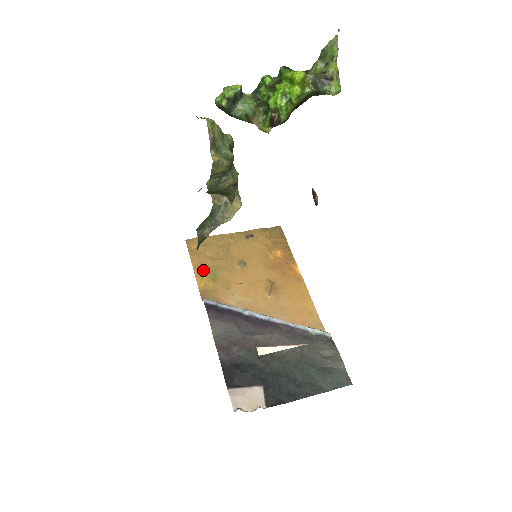
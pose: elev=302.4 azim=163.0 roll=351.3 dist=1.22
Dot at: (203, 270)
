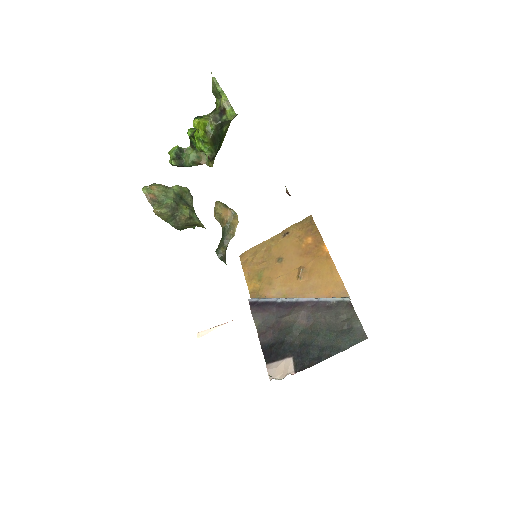
Dot at: (252, 275)
